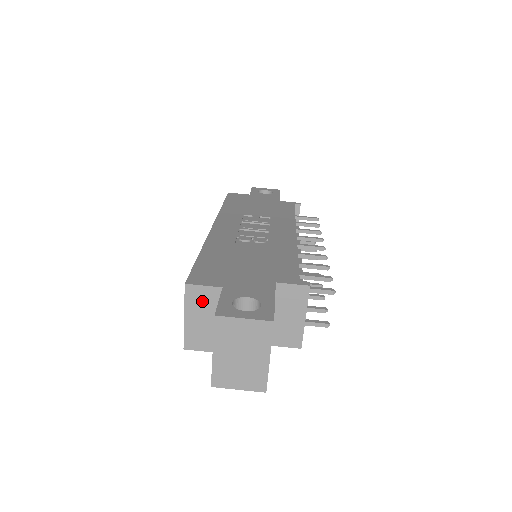
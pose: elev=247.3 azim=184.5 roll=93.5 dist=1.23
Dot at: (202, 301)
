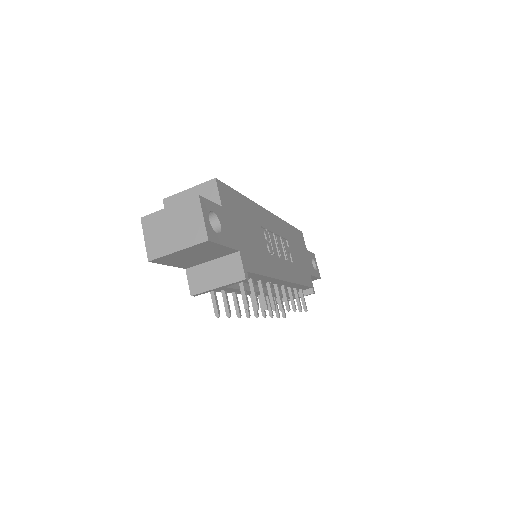
Dot at: (206, 196)
